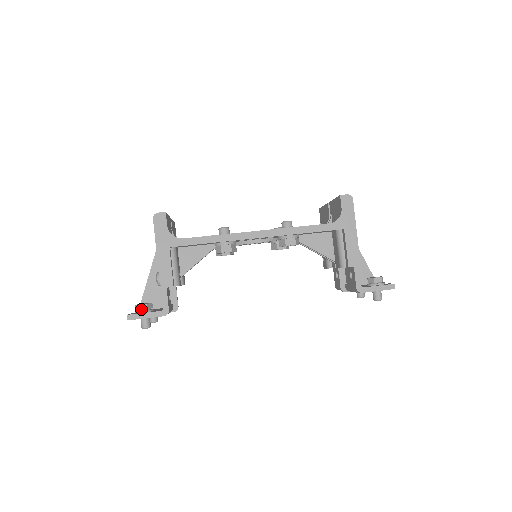
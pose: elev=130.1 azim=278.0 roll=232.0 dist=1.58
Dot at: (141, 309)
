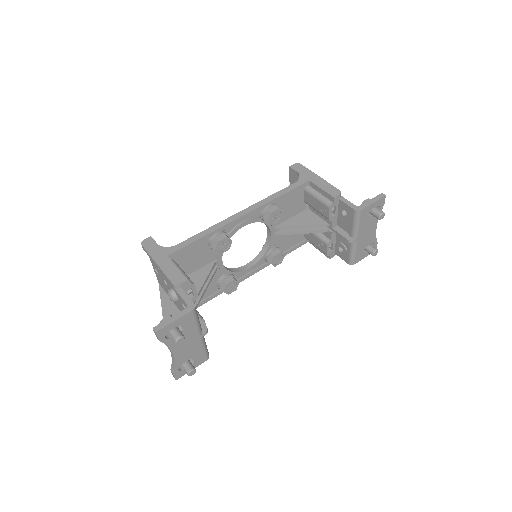
Dot at: occluded
